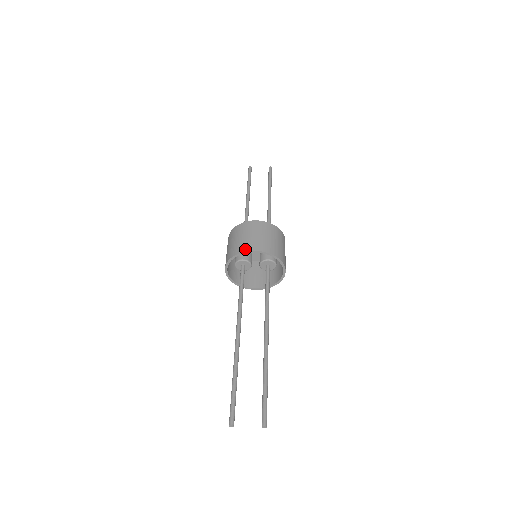
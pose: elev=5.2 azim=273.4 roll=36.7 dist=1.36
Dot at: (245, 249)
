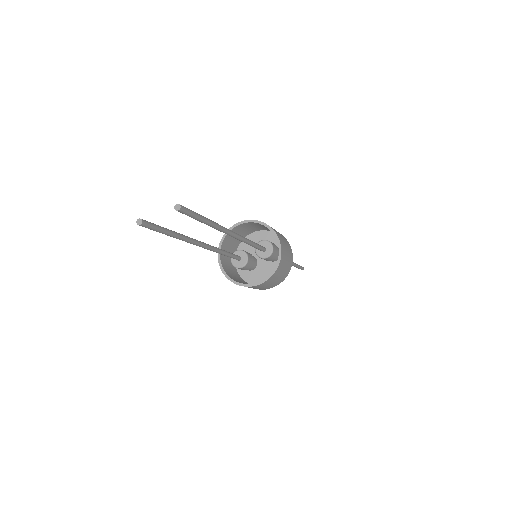
Dot at: (232, 227)
